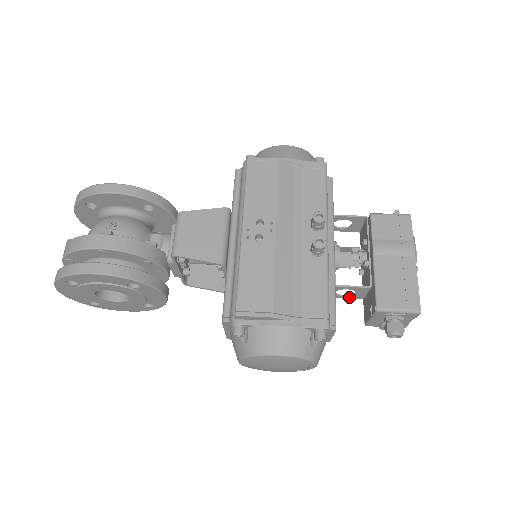
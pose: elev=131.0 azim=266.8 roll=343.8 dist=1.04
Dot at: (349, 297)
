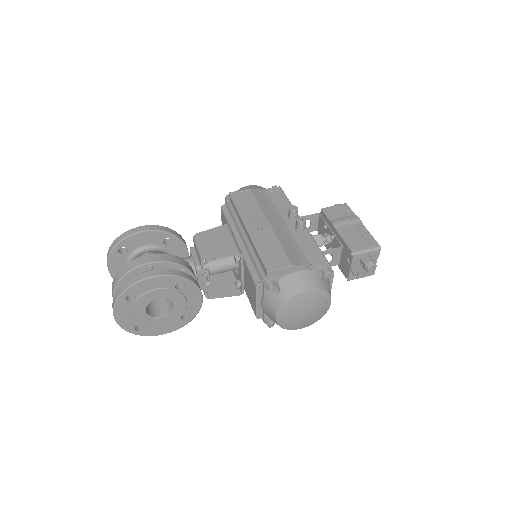
Dot at: occluded
